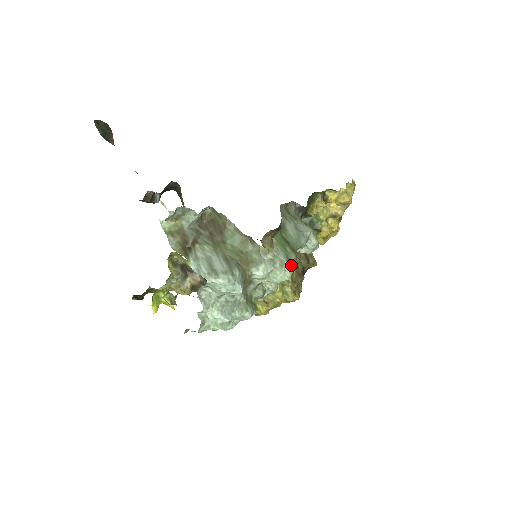
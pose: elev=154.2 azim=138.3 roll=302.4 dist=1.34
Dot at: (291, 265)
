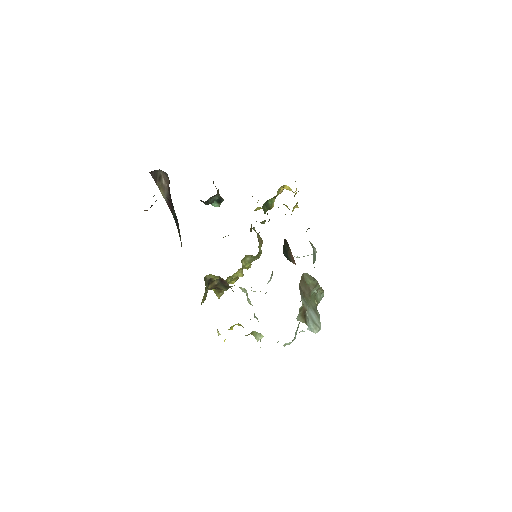
Dot at: occluded
